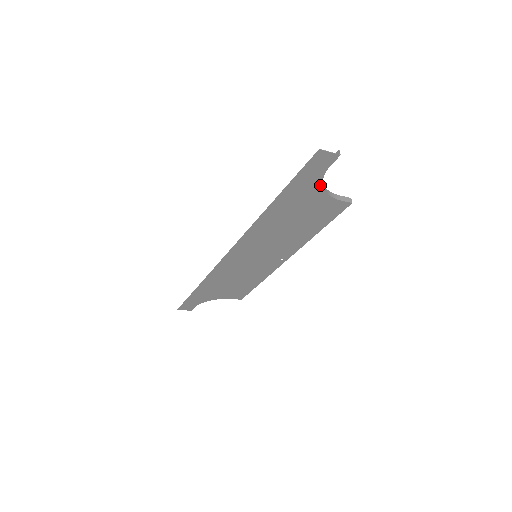
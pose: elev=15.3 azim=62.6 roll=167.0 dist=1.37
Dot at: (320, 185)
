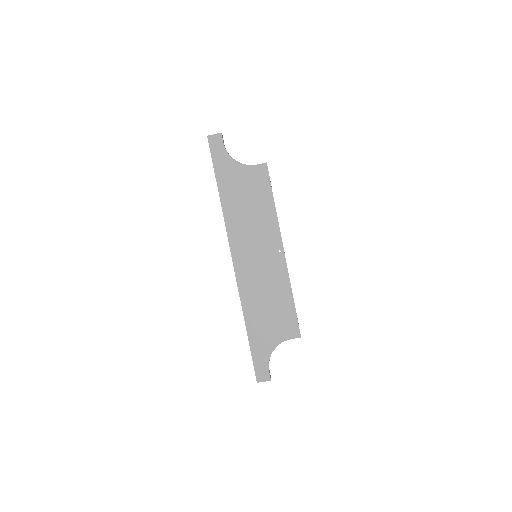
Dot at: (232, 160)
